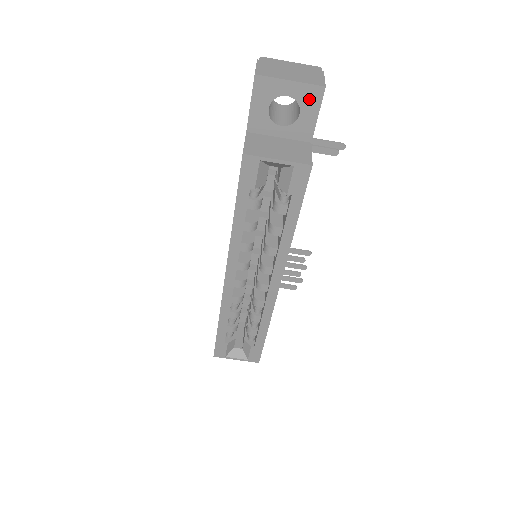
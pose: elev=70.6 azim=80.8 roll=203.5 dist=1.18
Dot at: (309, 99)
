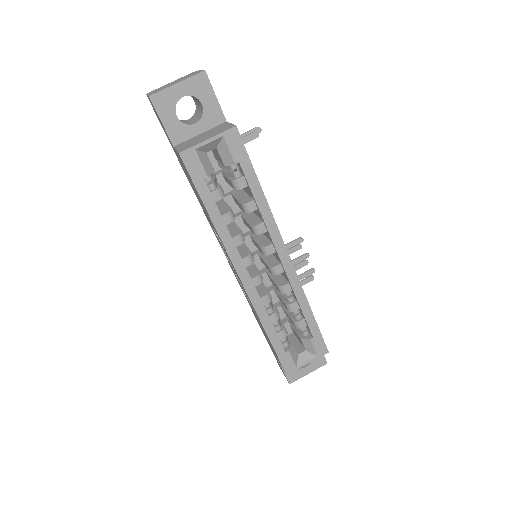
Dot at: (200, 88)
